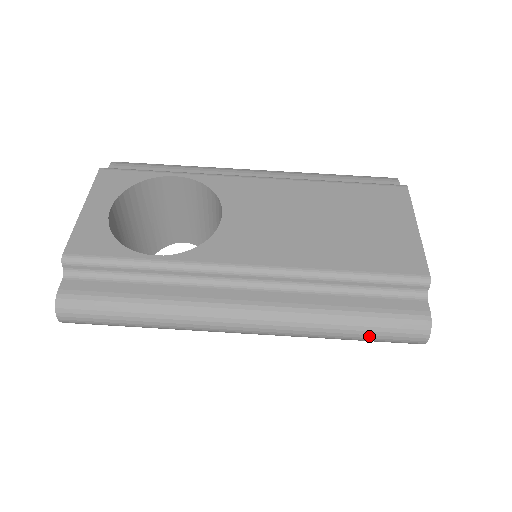
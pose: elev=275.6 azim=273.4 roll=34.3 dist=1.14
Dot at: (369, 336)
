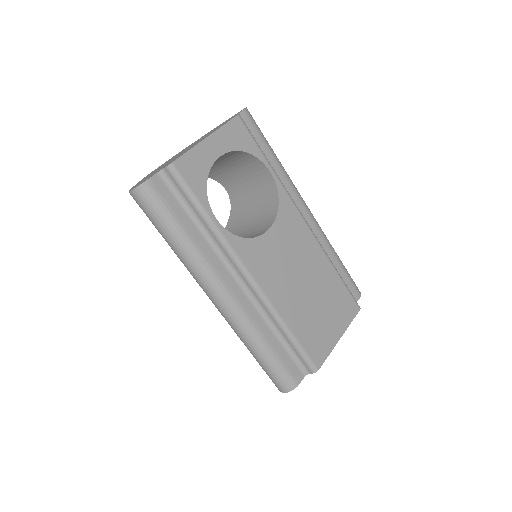
Dot at: (263, 365)
